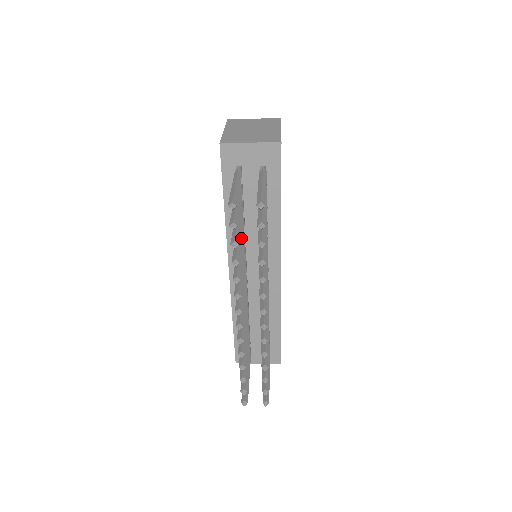
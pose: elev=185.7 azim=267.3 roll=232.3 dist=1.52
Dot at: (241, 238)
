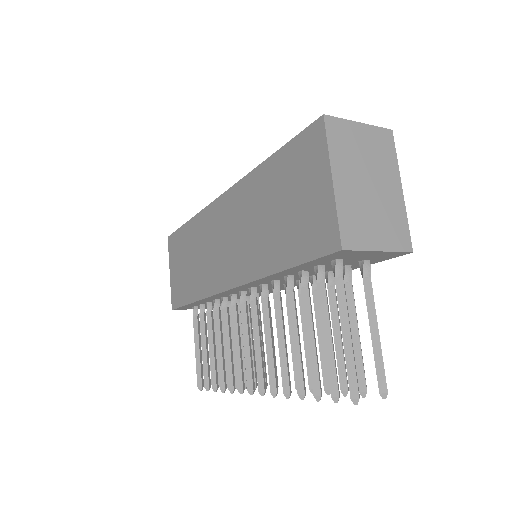
Dot at: (299, 334)
